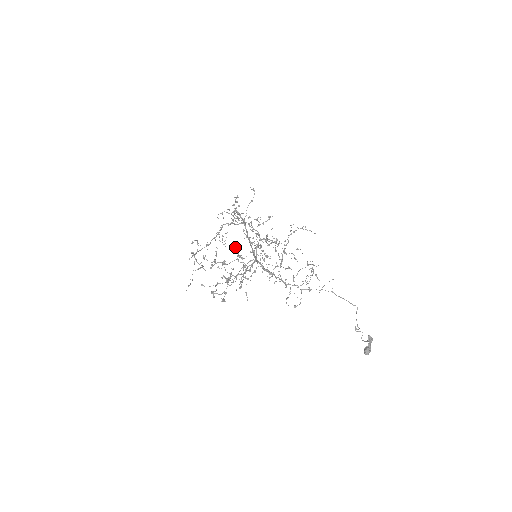
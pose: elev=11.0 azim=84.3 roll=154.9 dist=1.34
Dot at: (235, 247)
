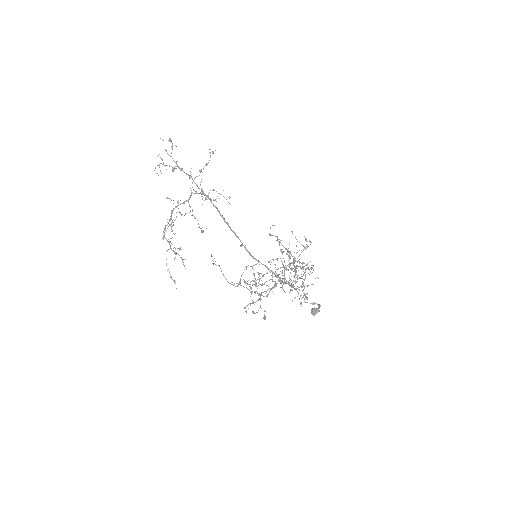
Dot at: (275, 272)
